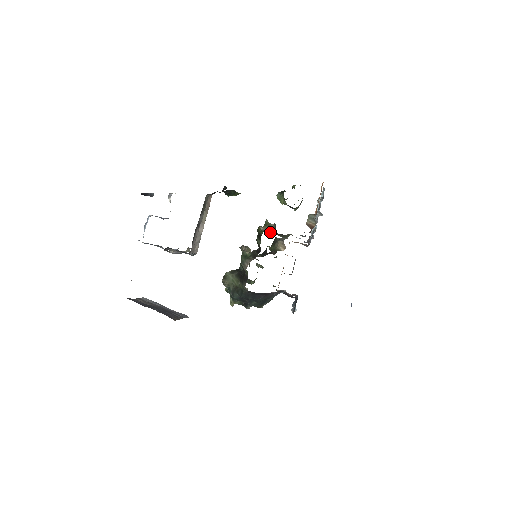
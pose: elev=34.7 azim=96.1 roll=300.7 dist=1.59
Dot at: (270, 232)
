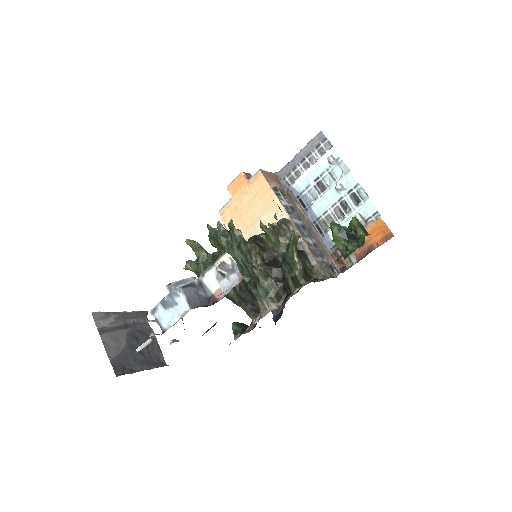
Dot at: (305, 272)
